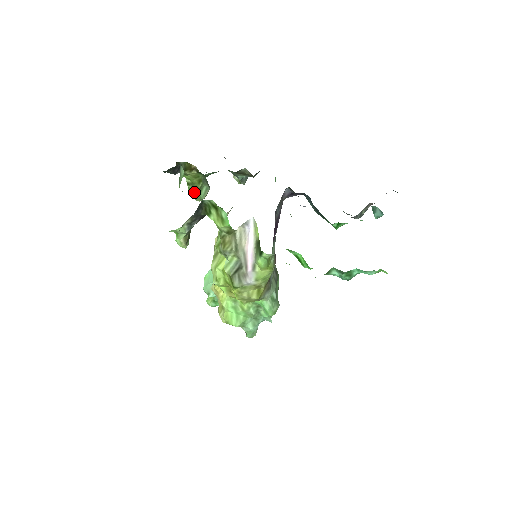
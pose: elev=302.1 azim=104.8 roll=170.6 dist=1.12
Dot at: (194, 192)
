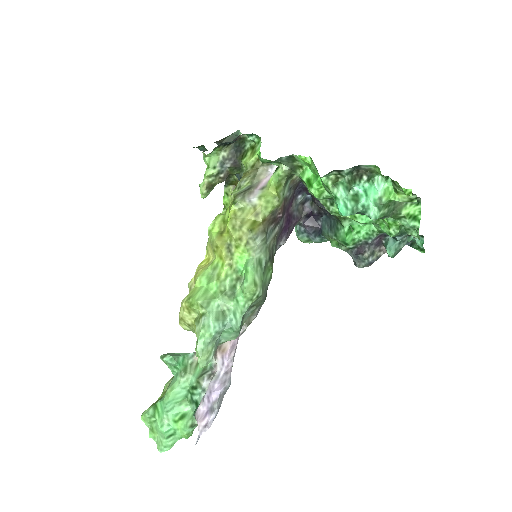
Dot at: occluded
